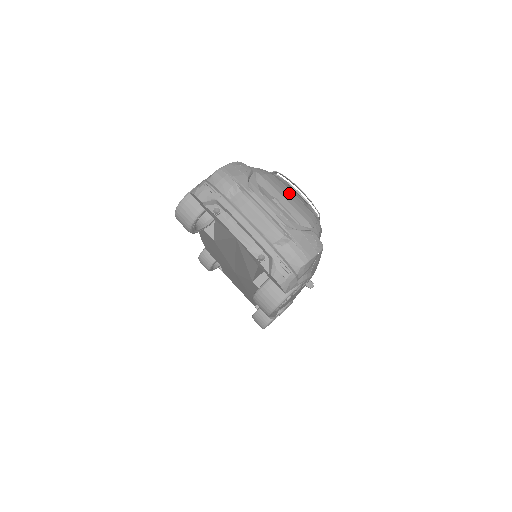
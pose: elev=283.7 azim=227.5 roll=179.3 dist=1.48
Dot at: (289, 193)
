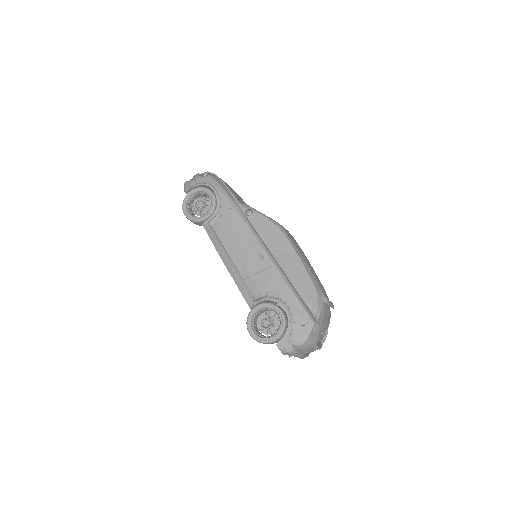
Dot at: (328, 316)
